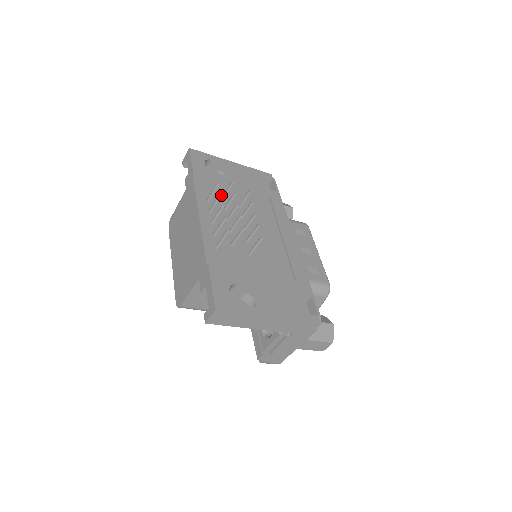
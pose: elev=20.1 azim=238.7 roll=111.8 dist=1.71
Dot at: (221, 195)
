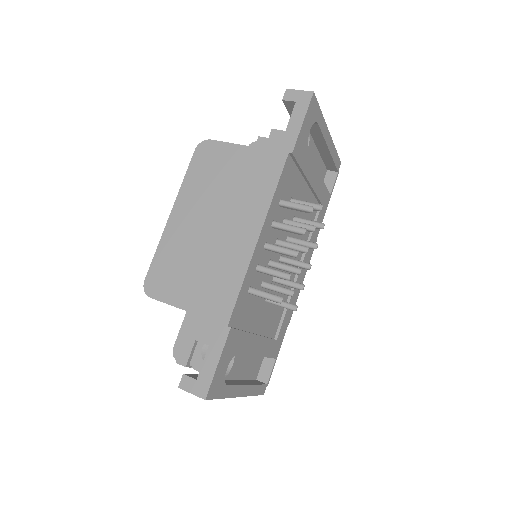
Dot at: occluded
